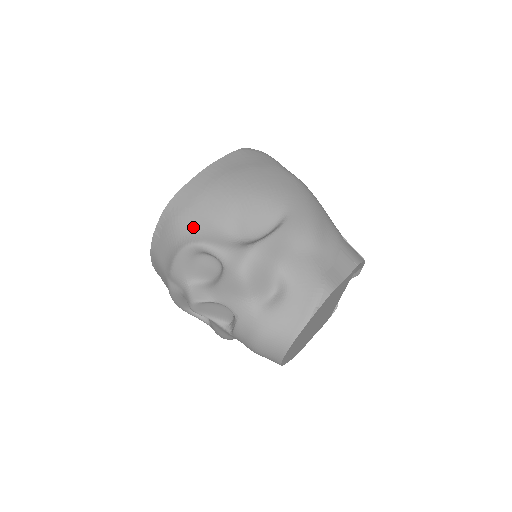
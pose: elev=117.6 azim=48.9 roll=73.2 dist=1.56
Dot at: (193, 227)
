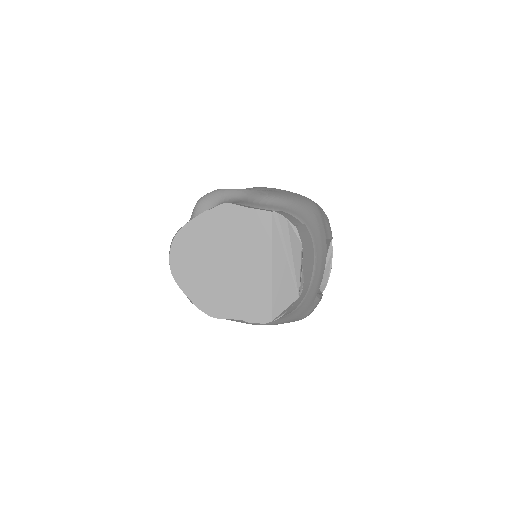
Dot at: occluded
